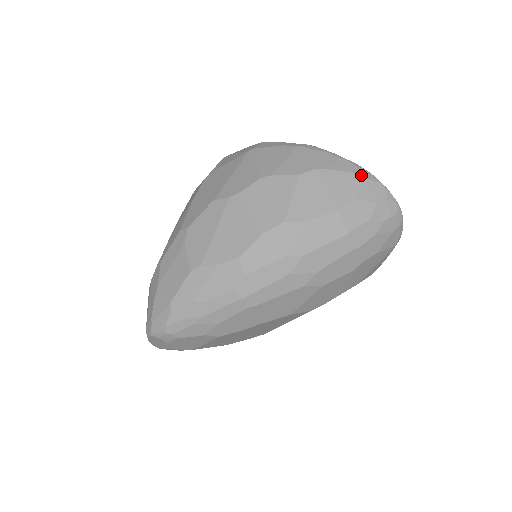
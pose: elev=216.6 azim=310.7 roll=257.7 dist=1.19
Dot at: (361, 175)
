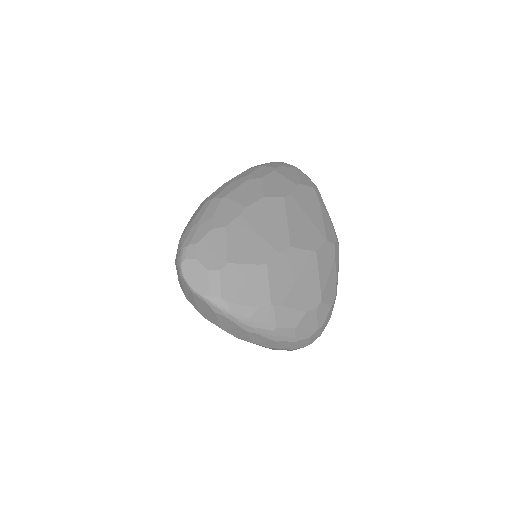
Dot at: occluded
